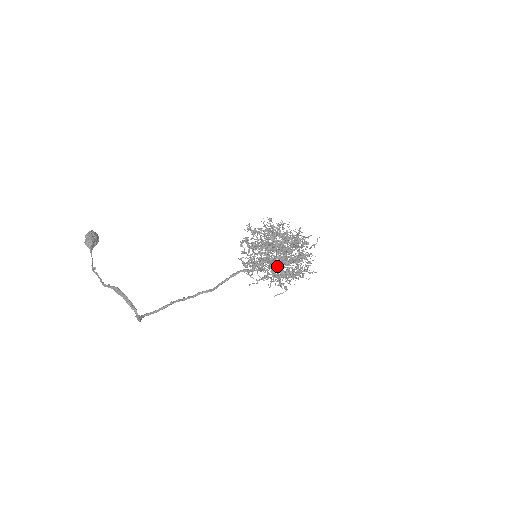
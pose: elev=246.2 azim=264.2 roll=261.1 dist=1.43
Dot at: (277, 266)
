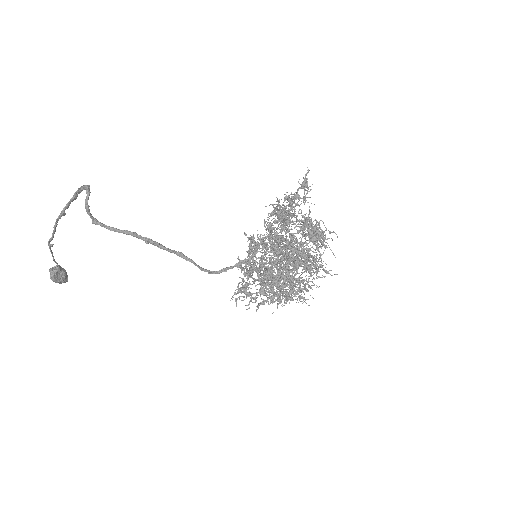
Dot at: occluded
